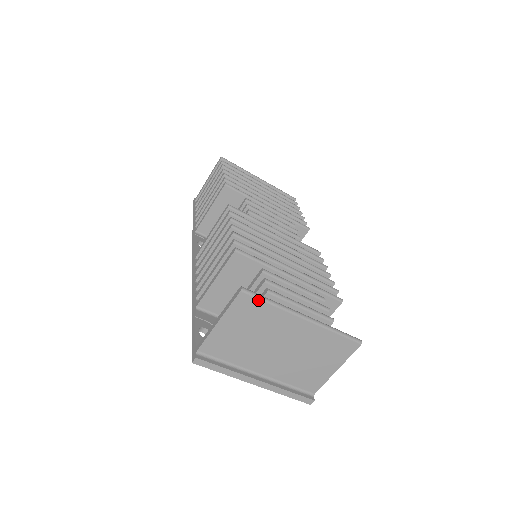
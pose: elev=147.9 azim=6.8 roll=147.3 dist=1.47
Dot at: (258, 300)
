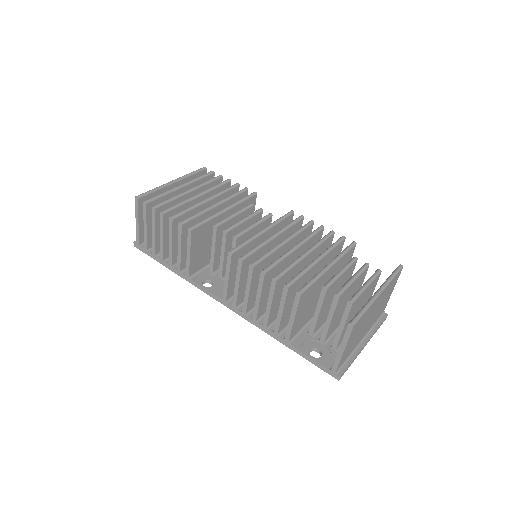
Dot at: (361, 318)
